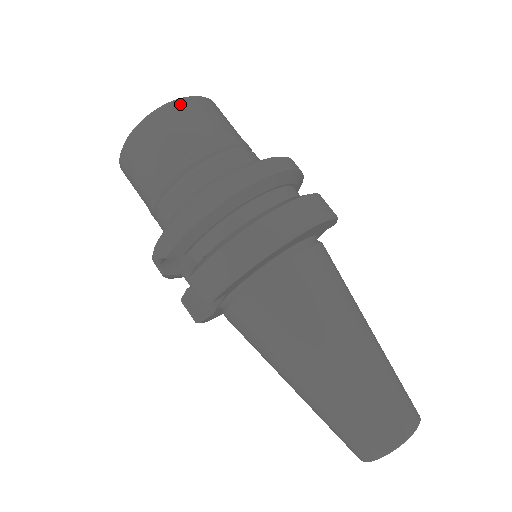
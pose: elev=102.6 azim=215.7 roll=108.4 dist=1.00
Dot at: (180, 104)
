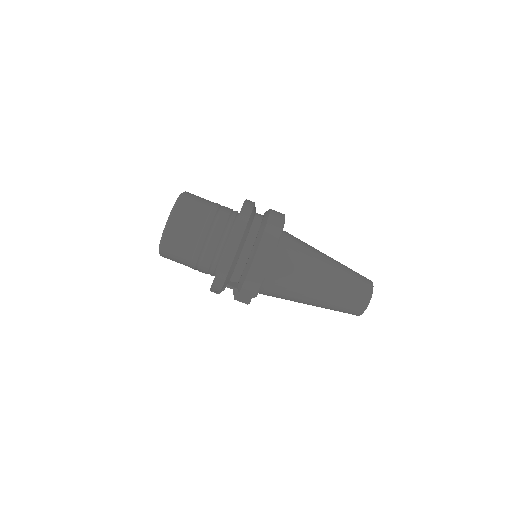
Dot at: (176, 212)
